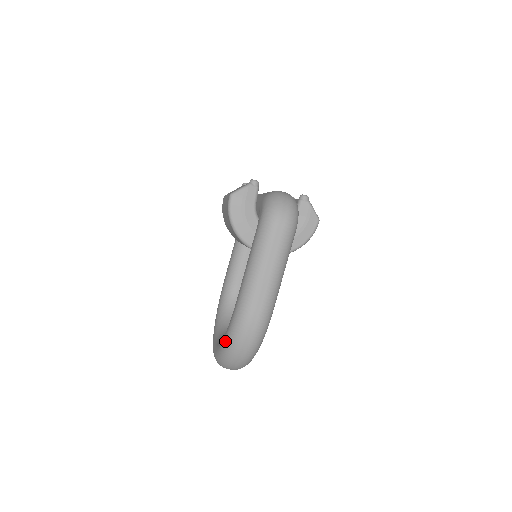
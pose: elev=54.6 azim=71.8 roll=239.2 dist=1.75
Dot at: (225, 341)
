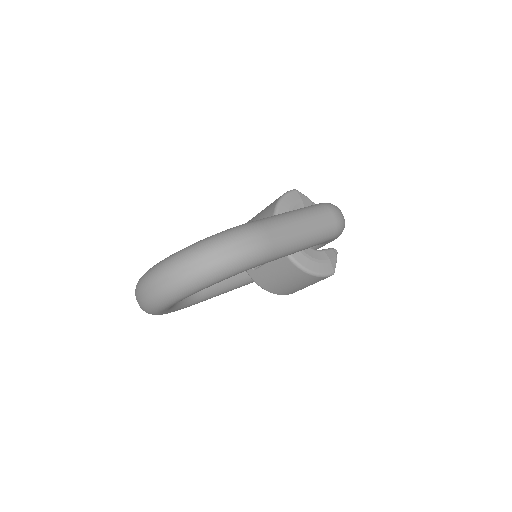
Dot at: (205, 238)
